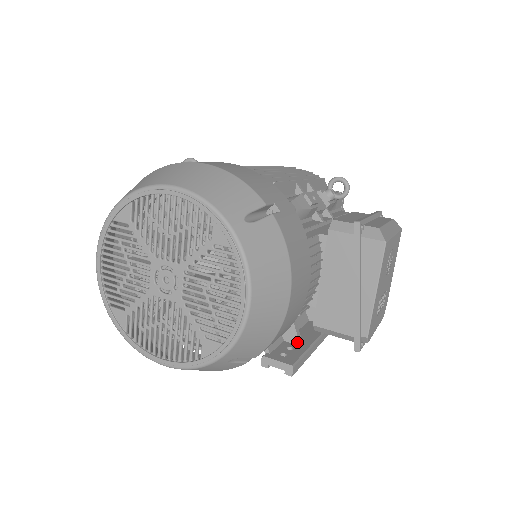
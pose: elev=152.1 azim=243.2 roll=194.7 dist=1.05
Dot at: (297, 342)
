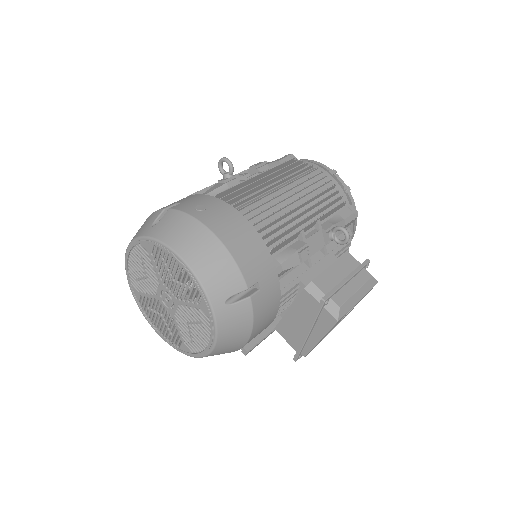
Dot at: occluded
